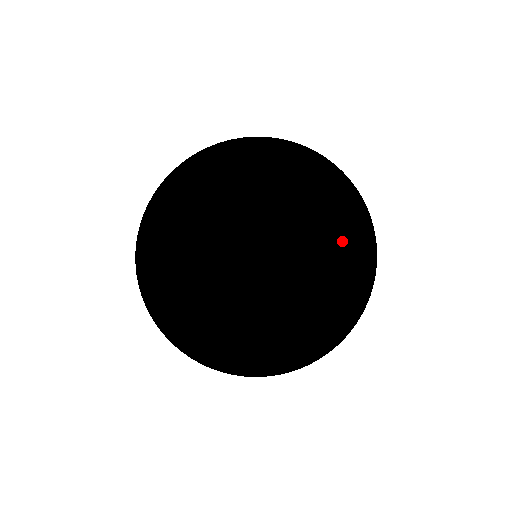
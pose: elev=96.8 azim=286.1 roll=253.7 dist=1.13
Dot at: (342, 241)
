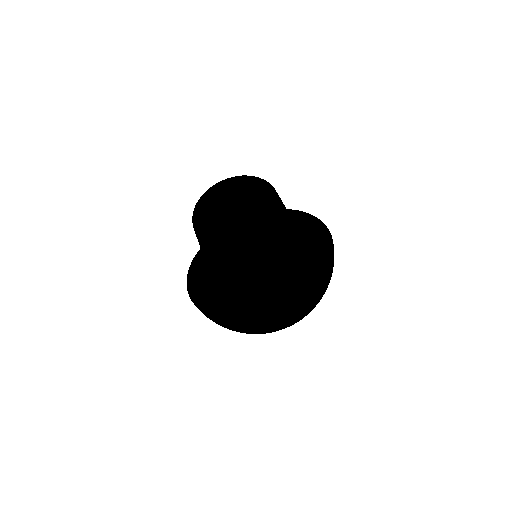
Dot at: (319, 279)
